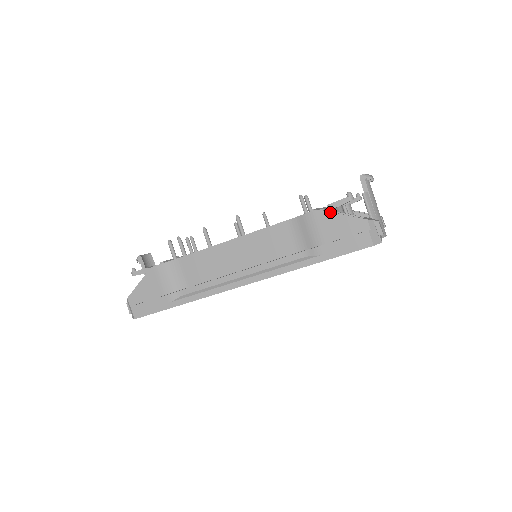
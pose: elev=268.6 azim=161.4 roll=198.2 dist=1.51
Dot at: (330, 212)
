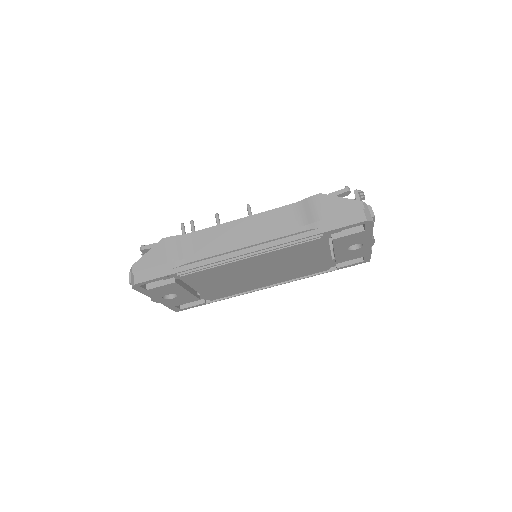
Dot at: (331, 195)
